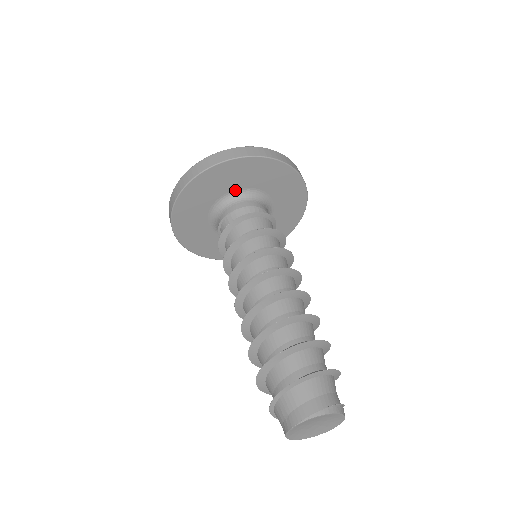
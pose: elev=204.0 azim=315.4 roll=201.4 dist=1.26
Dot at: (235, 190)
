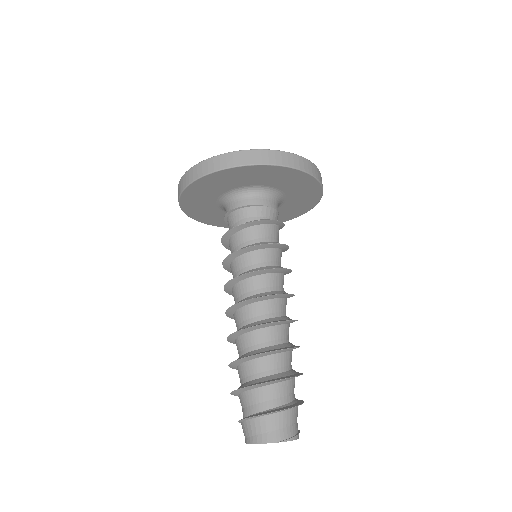
Dot at: (277, 188)
